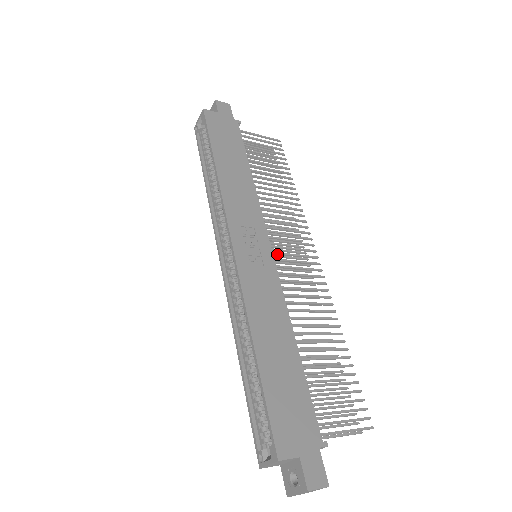
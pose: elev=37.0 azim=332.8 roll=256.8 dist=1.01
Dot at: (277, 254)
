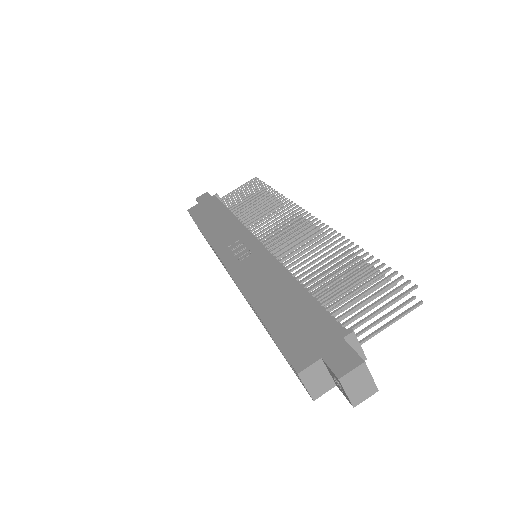
Dot at: (269, 240)
